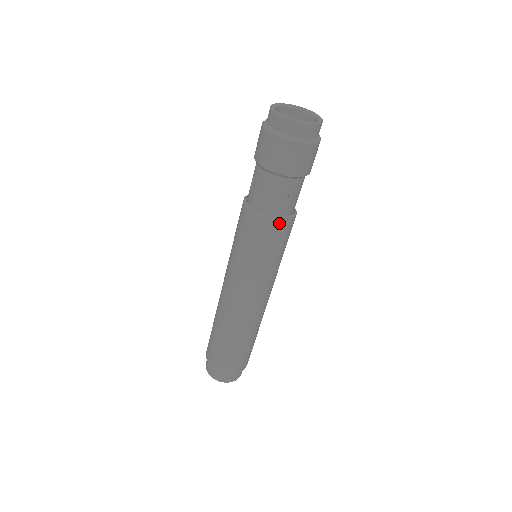
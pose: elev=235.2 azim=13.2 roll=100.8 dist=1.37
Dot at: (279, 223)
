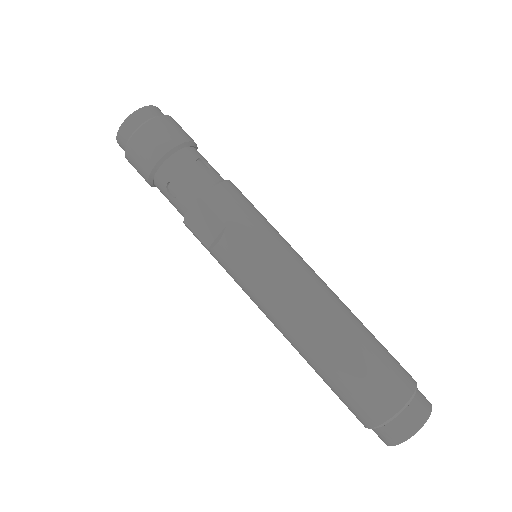
Dot at: (199, 210)
